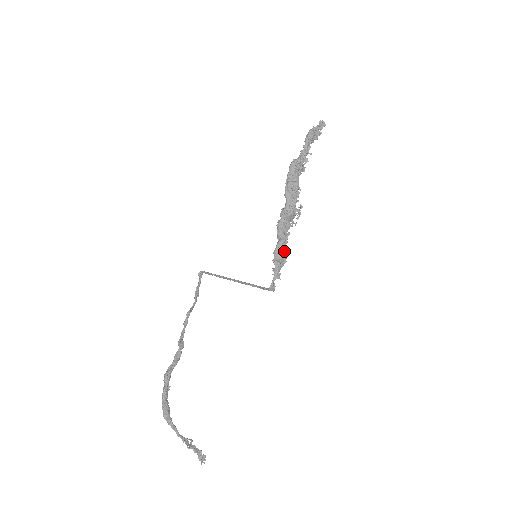
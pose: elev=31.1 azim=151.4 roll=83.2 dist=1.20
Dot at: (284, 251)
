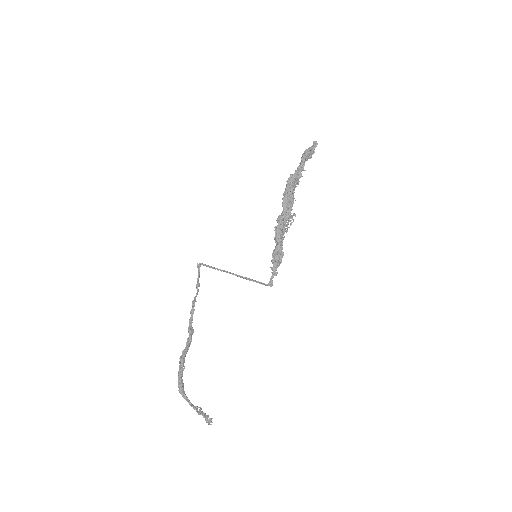
Dot at: (281, 253)
